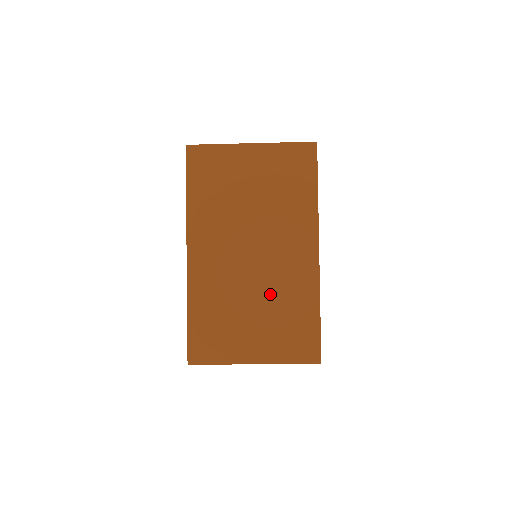
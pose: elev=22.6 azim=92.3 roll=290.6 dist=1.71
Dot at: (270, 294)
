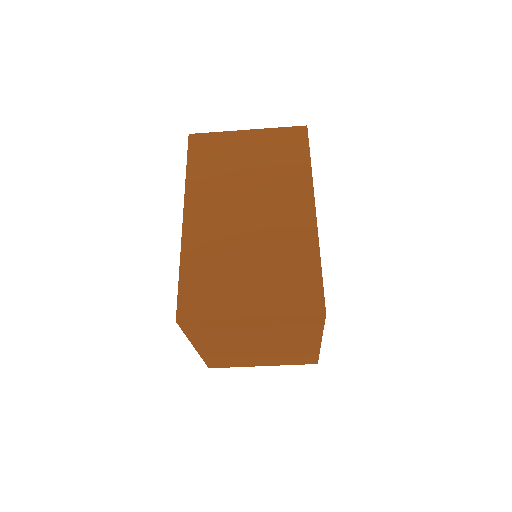
Dot at: (267, 248)
